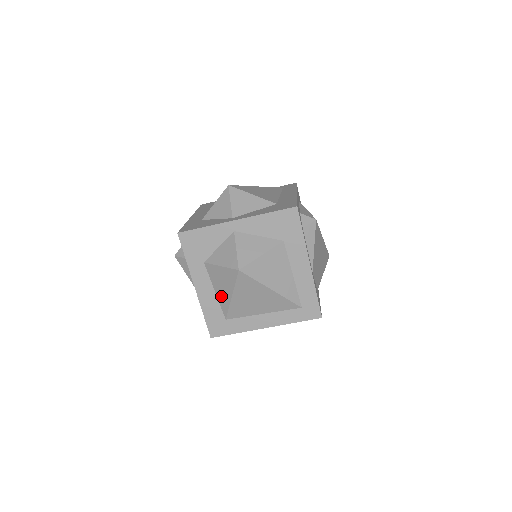
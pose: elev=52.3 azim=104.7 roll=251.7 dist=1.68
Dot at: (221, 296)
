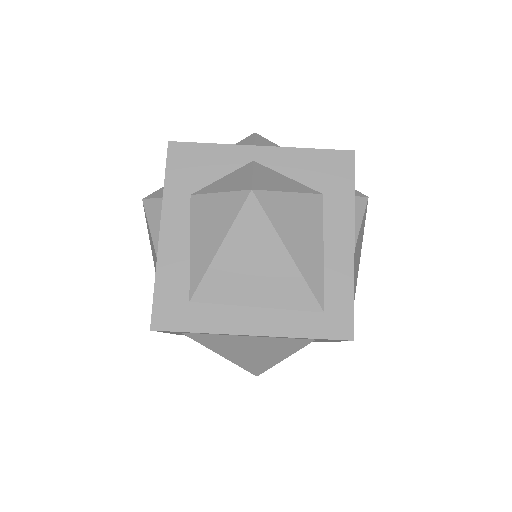
Dot at: (198, 253)
